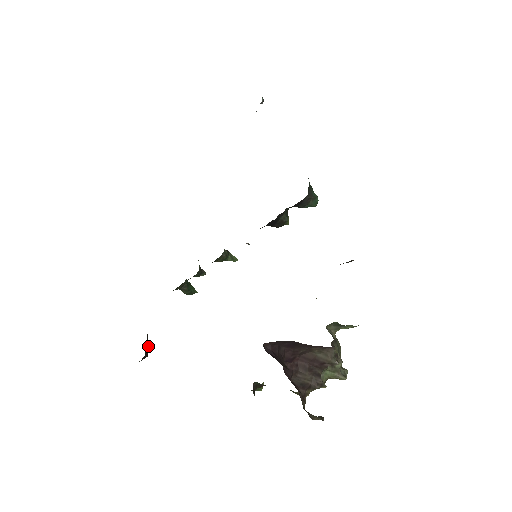
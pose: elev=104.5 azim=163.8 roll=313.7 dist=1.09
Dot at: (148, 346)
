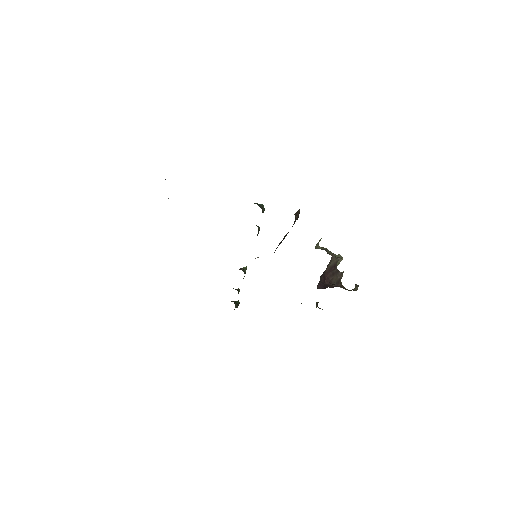
Dot at: occluded
